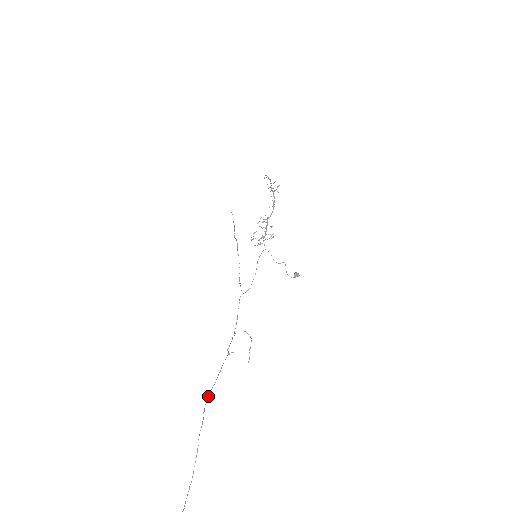
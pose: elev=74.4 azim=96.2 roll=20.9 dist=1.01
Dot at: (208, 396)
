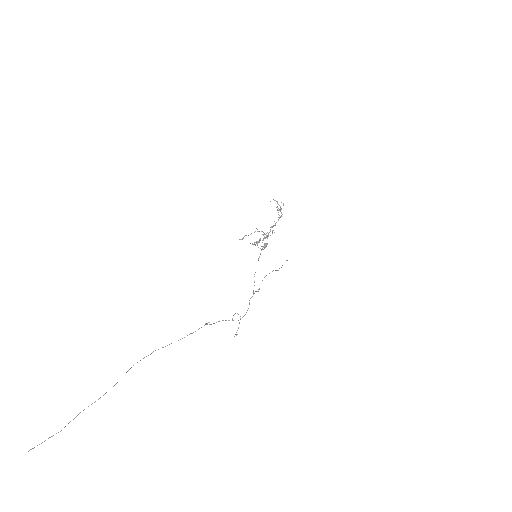
Dot at: (165, 346)
